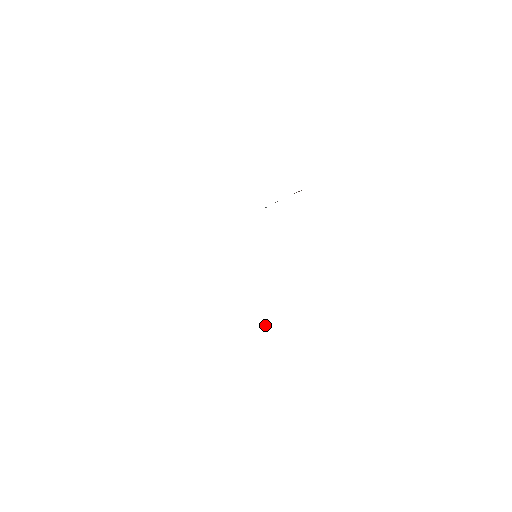
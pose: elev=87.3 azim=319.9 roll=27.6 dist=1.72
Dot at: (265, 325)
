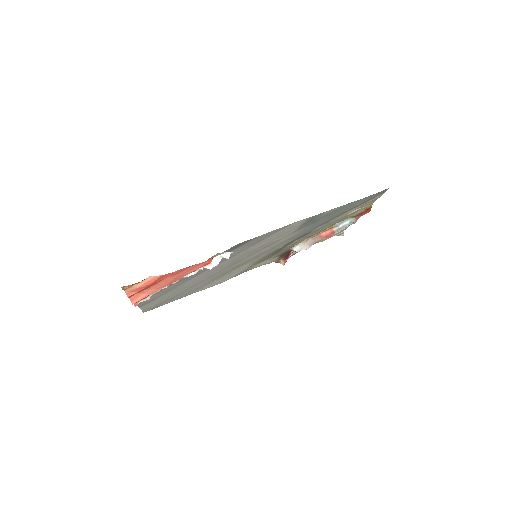
Dot at: (212, 261)
